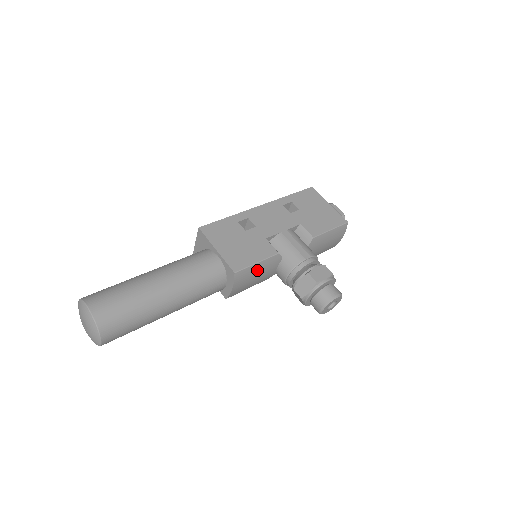
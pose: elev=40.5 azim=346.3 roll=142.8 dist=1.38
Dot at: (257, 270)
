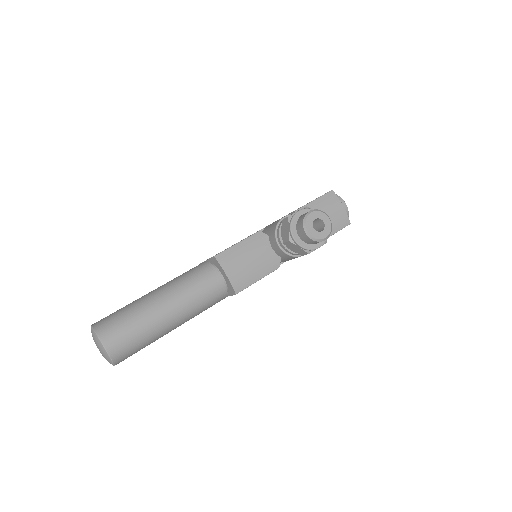
Dot at: (243, 251)
